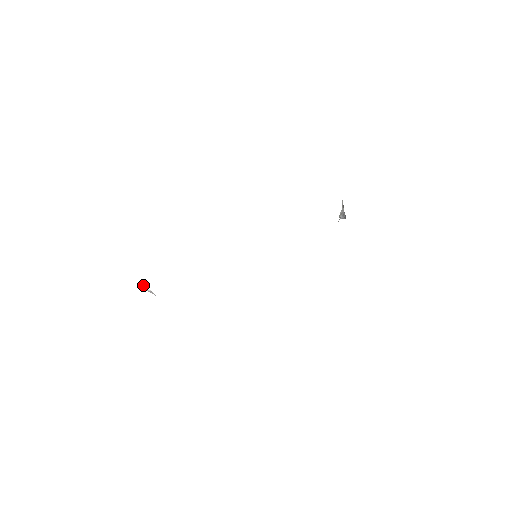
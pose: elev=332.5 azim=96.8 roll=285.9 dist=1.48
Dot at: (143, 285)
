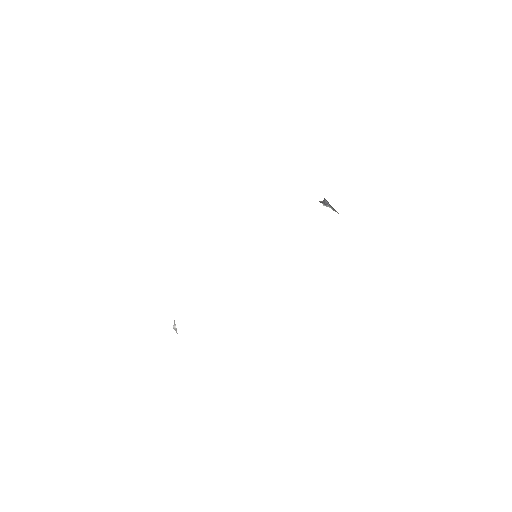
Dot at: (174, 322)
